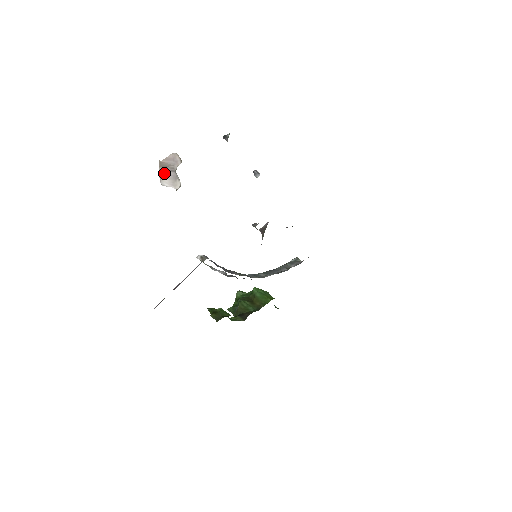
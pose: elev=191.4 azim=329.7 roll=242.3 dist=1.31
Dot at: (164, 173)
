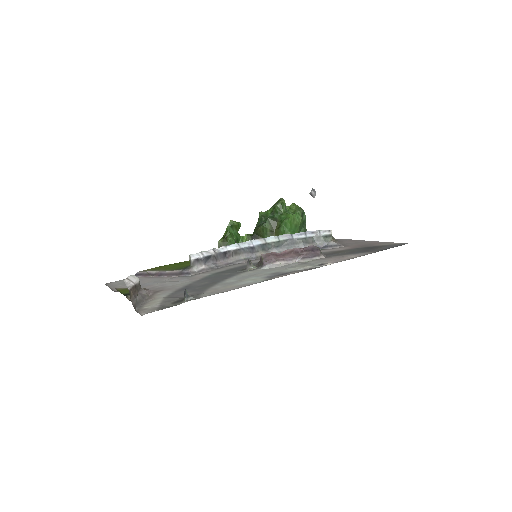
Dot at: (130, 282)
